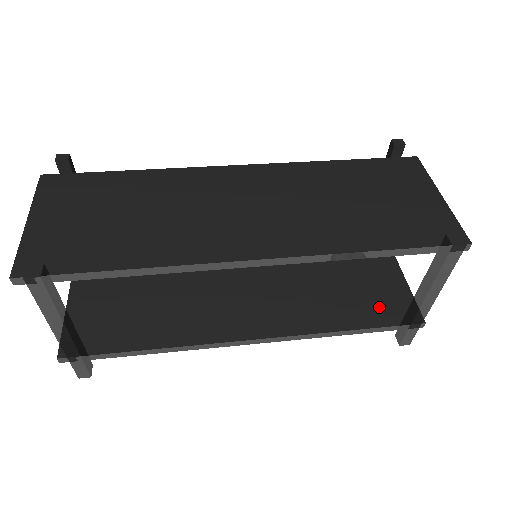
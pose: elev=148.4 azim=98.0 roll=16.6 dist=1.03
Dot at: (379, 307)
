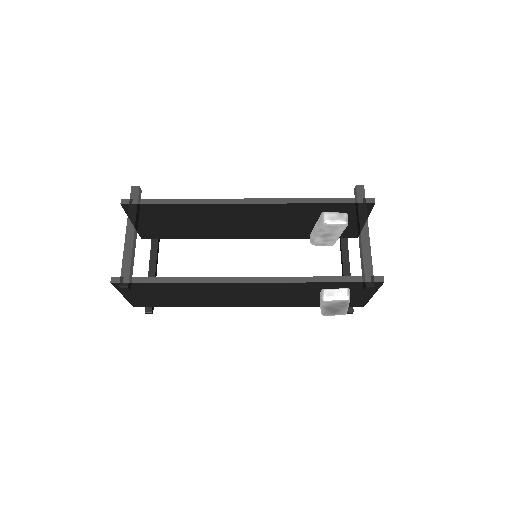
Dot at: occluded
